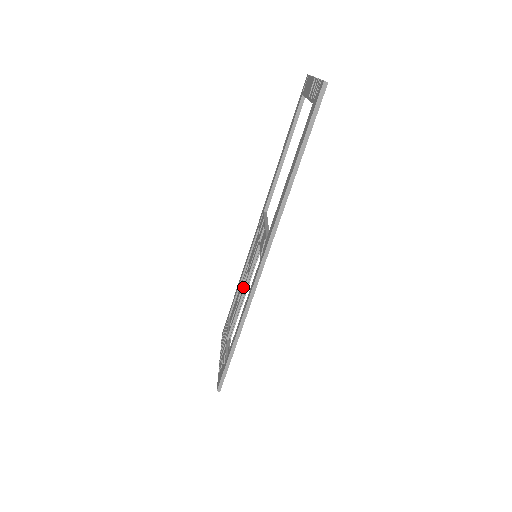
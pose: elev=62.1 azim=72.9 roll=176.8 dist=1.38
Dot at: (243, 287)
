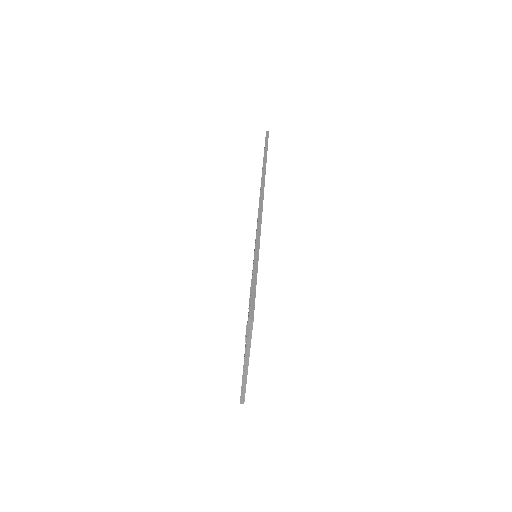
Dot at: occluded
